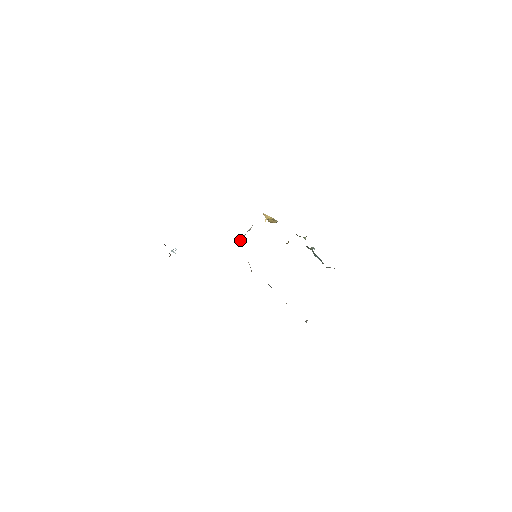
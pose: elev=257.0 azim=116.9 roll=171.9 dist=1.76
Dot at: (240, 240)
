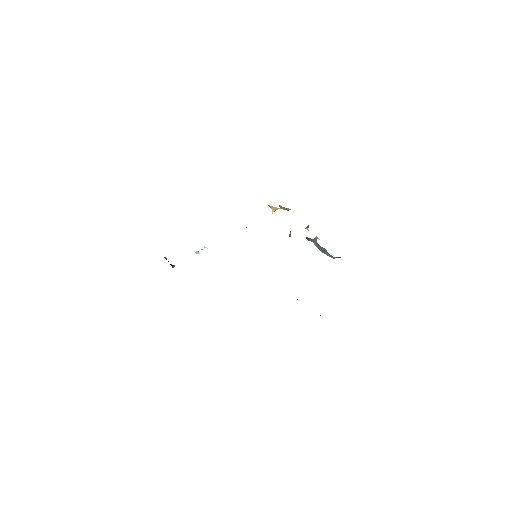
Dot at: occluded
